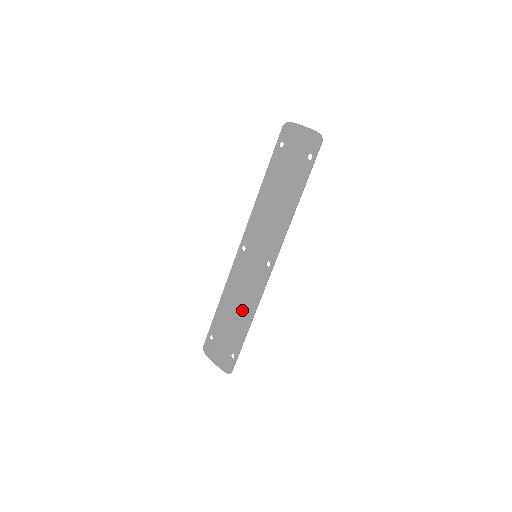
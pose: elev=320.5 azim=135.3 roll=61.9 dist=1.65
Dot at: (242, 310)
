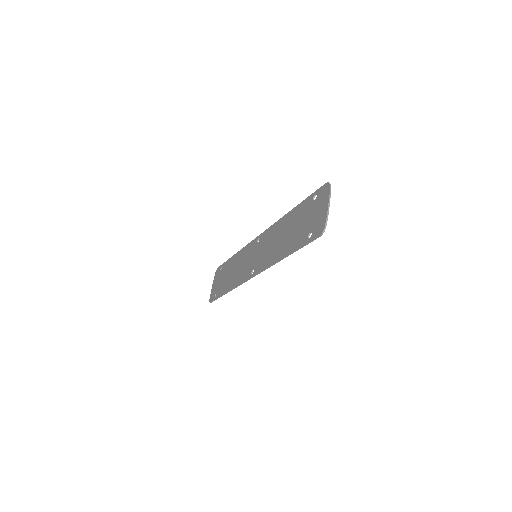
Dot at: (232, 277)
